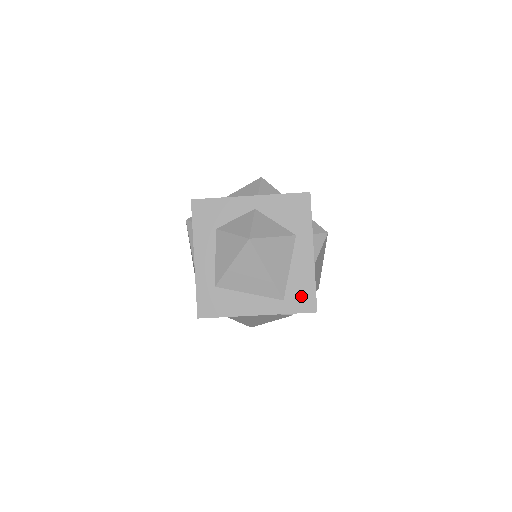
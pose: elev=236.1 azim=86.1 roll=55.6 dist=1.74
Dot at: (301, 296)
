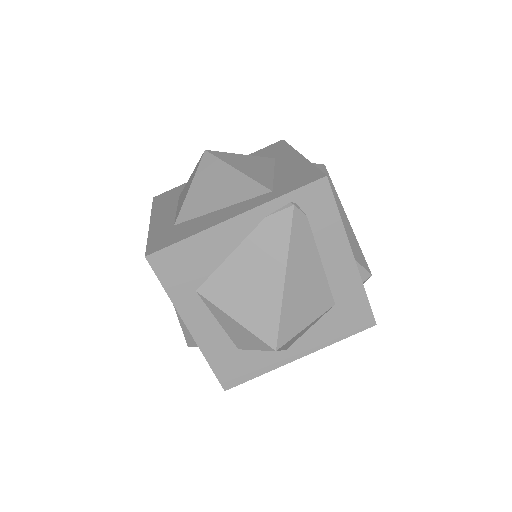
Dot at: (297, 178)
